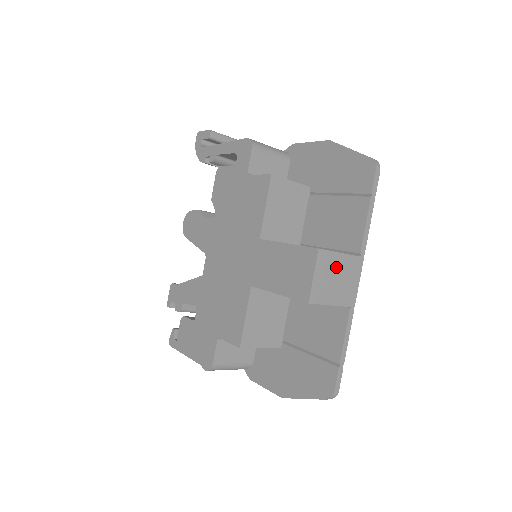
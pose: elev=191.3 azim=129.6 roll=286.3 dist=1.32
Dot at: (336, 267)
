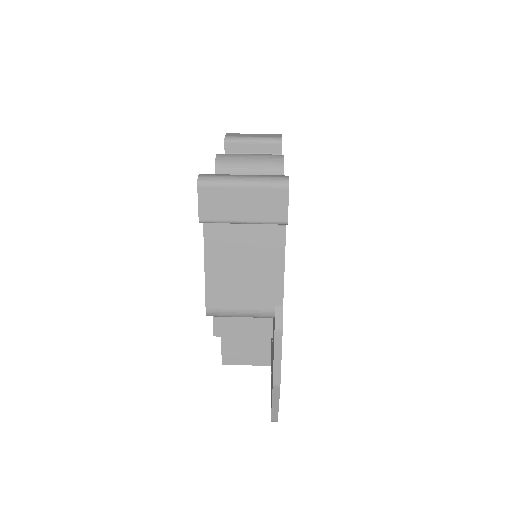
Dot at: occluded
